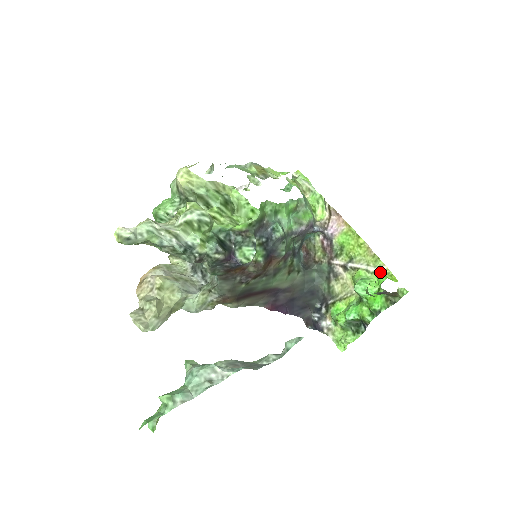
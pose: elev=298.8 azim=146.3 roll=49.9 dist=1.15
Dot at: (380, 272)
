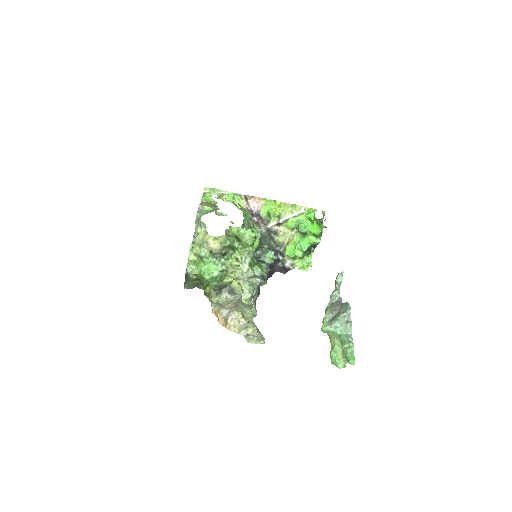
Dot at: (303, 212)
